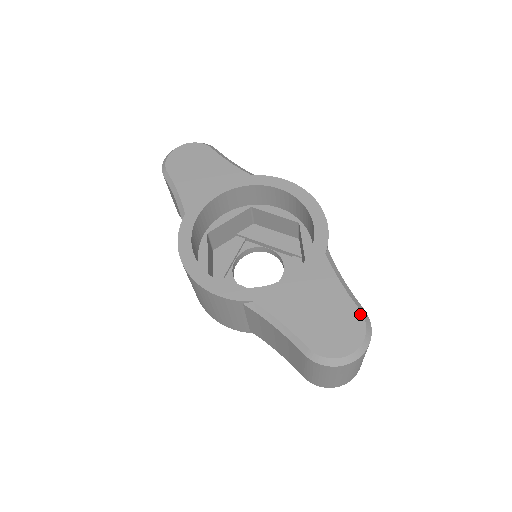
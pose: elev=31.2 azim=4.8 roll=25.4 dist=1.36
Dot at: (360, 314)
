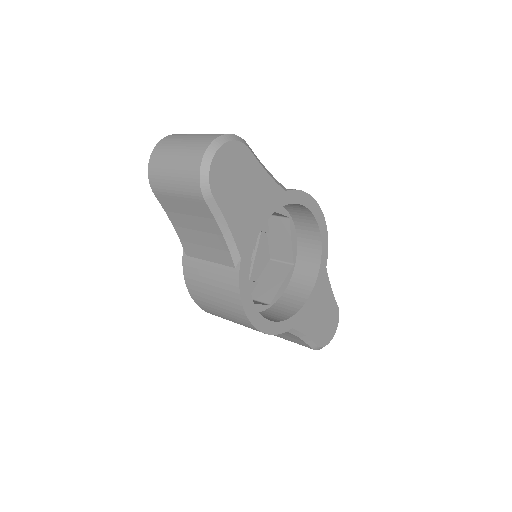
Dot at: (338, 309)
